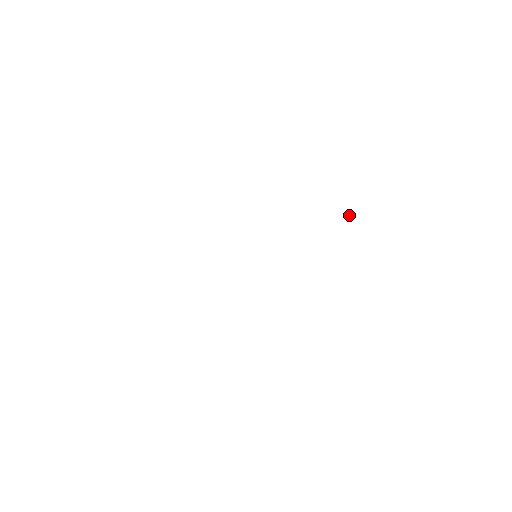
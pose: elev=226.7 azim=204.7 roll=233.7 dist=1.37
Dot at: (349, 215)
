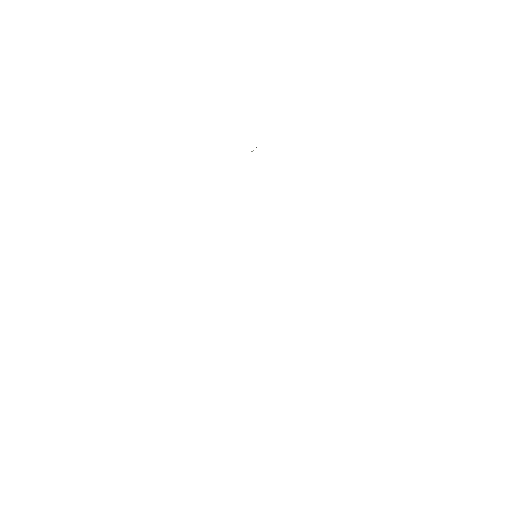
Dot at: occluded
